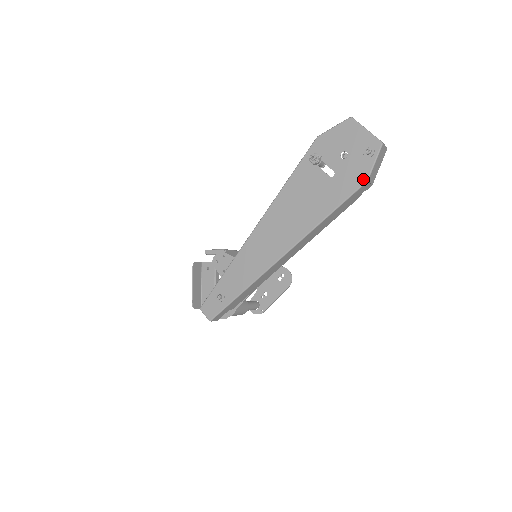
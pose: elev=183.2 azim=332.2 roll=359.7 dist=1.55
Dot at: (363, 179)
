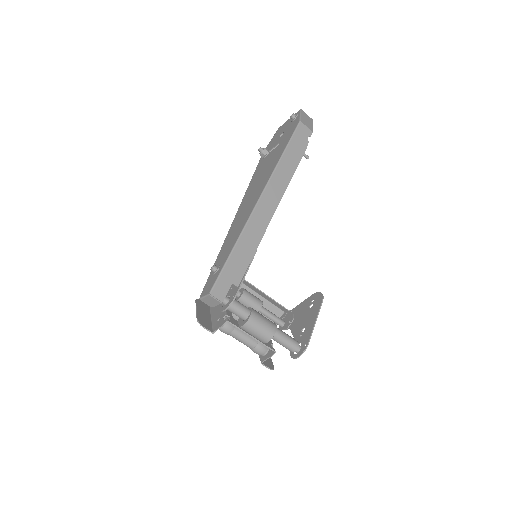
Dot at: (297, 123)
